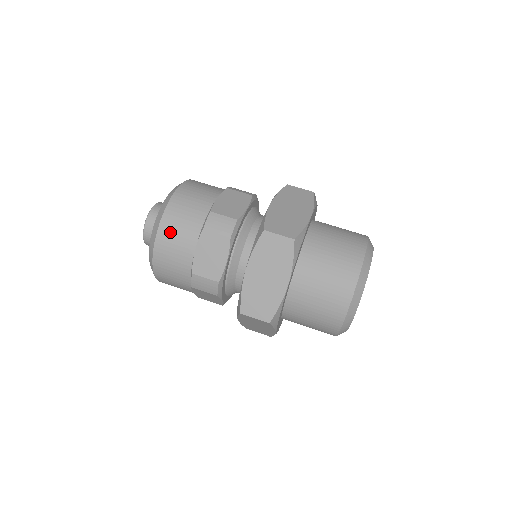
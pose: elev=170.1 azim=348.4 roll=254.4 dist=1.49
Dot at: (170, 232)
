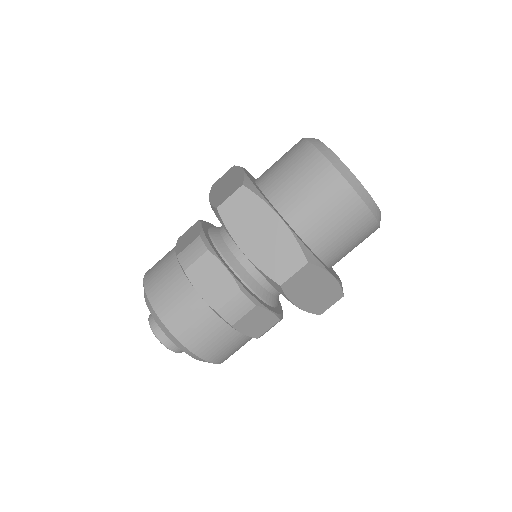
Dot at: (213, 351)
